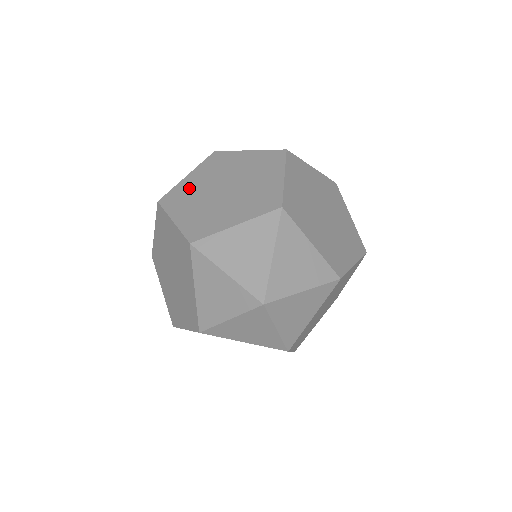
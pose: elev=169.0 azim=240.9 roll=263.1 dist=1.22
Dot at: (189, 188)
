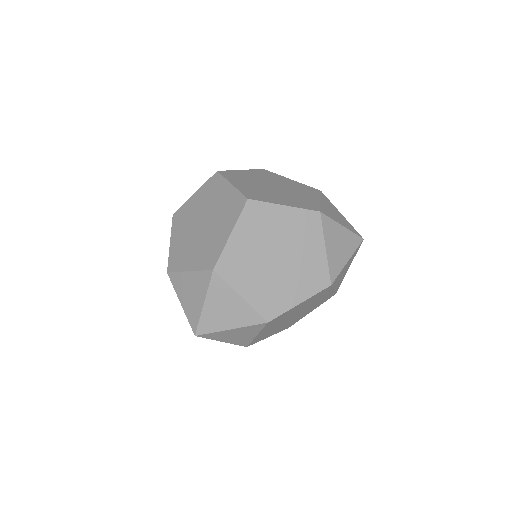
Dot at: (189, 211)
